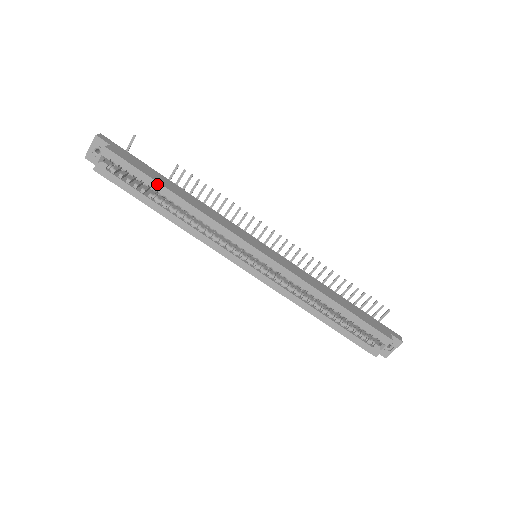
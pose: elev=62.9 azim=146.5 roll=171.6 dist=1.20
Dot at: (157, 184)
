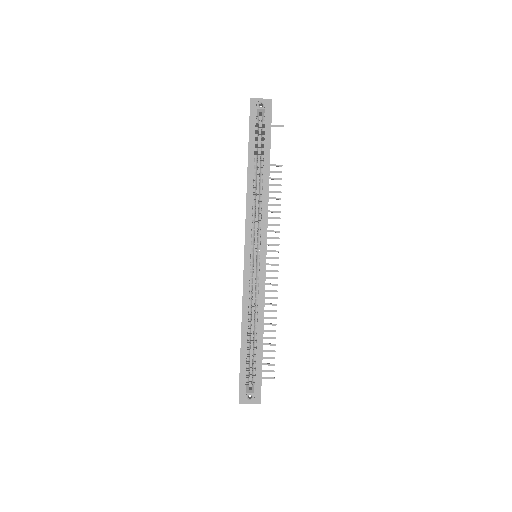
Dot at: (269, 157)
